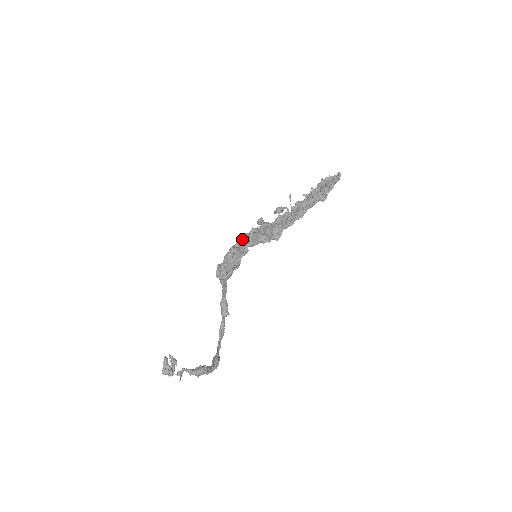
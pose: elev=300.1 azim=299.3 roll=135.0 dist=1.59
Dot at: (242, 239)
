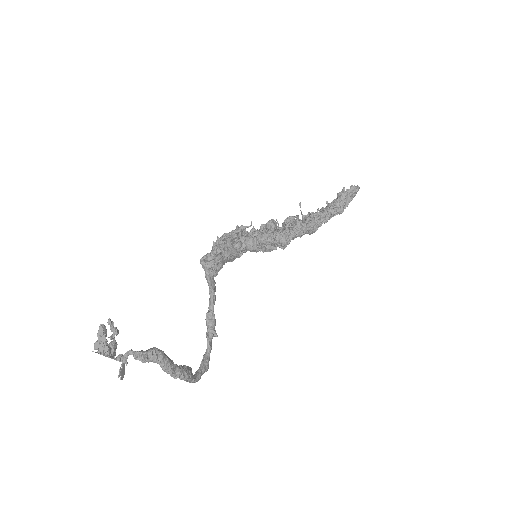
Dot at: (238, 228)
